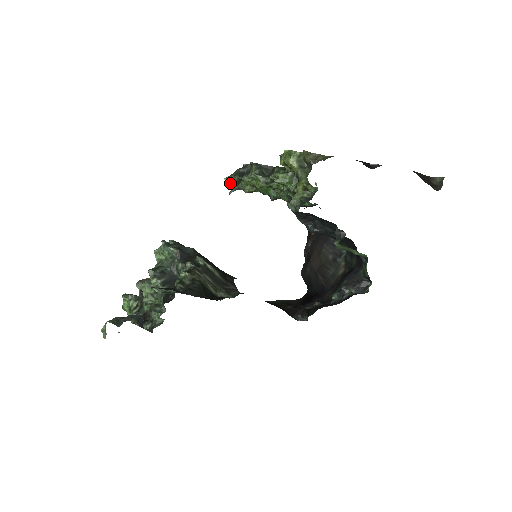
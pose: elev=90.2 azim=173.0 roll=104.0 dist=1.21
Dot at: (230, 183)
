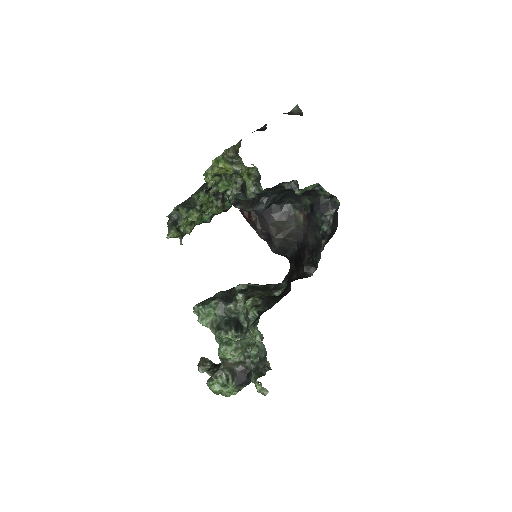
Dot at: (175, 236)
